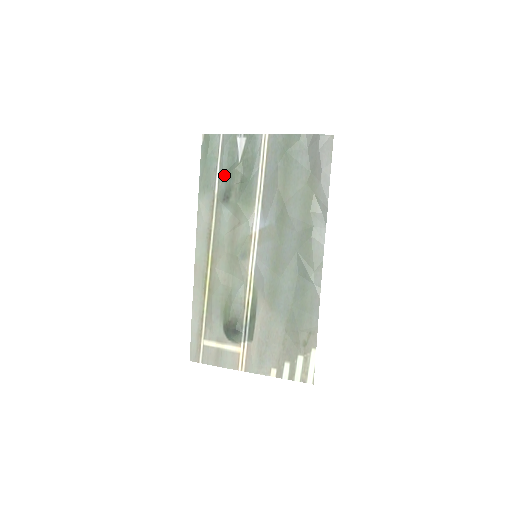
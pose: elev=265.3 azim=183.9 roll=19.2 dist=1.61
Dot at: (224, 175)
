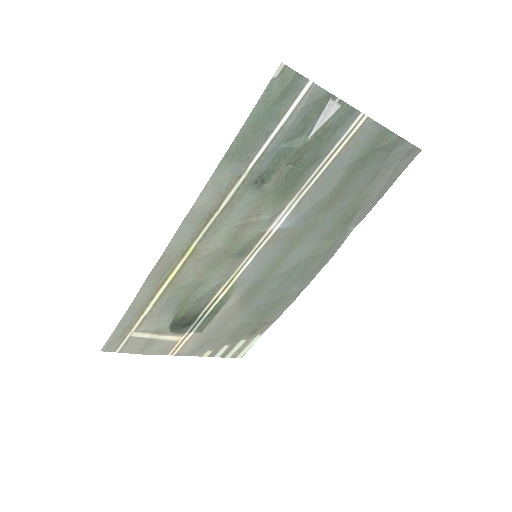
Dot at: (277, 148)
